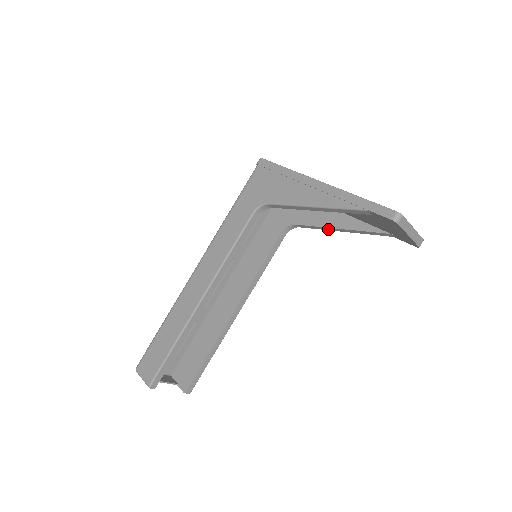
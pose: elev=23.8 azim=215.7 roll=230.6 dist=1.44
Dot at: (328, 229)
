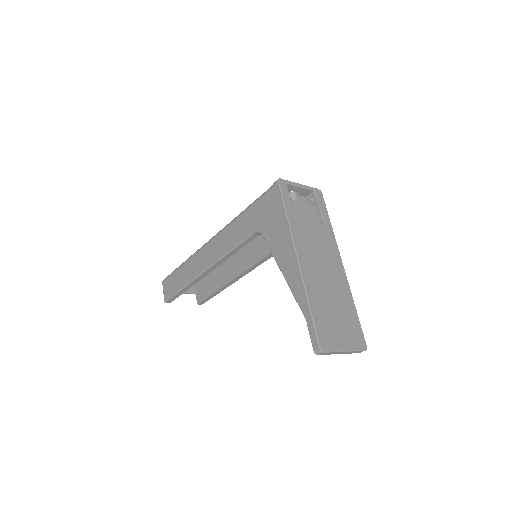
Dot at: occluded
